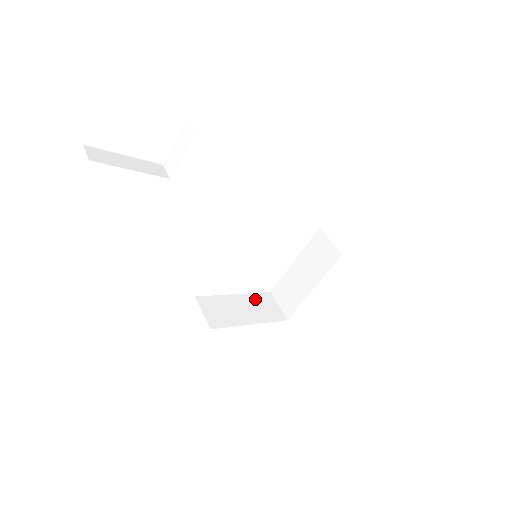
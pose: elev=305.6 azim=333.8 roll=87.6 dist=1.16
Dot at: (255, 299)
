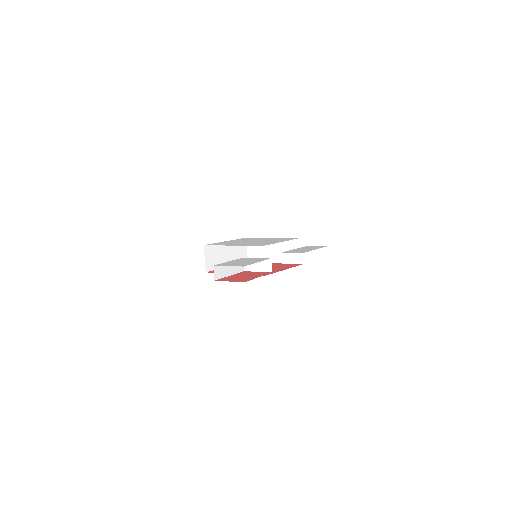
Dot at: occluded
